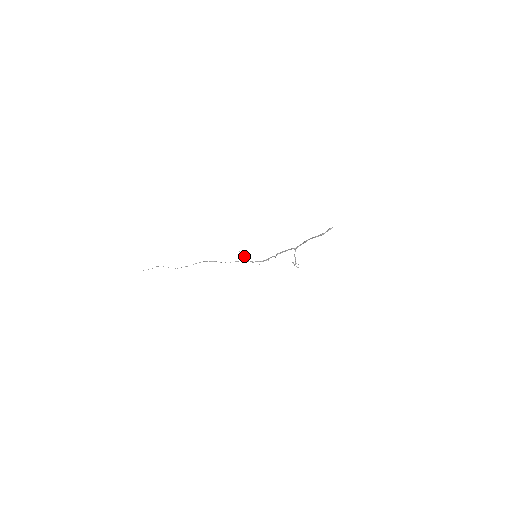
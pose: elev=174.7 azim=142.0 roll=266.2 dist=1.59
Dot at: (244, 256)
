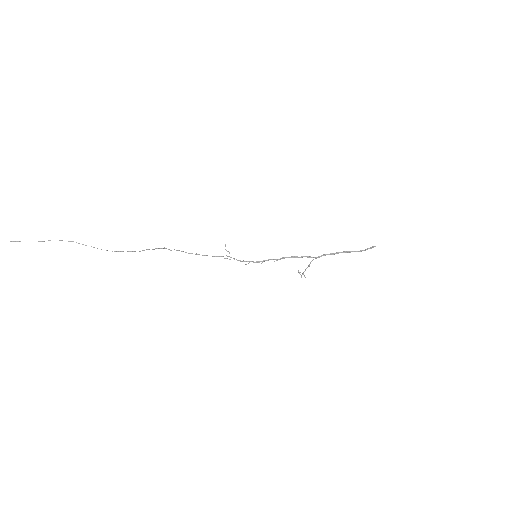
Dot at: occluded
